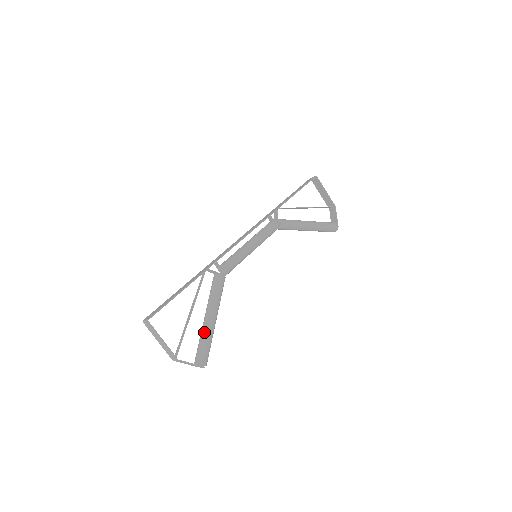
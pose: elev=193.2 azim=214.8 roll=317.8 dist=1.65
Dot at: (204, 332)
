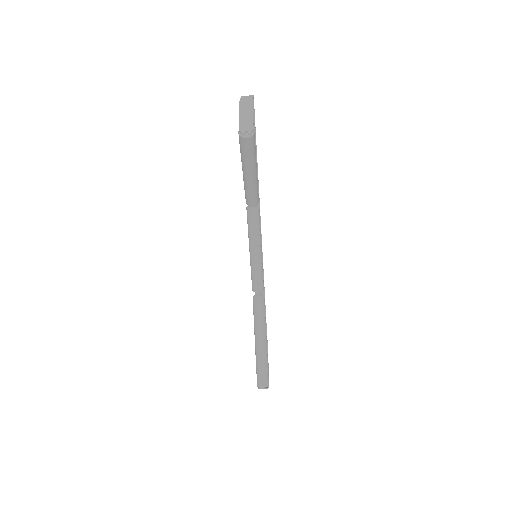
Dot at: occluded
